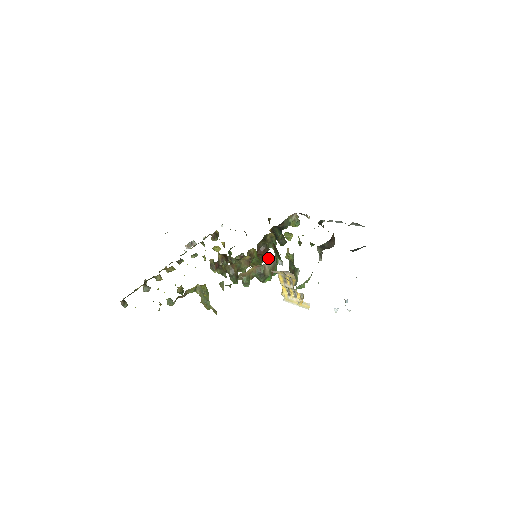
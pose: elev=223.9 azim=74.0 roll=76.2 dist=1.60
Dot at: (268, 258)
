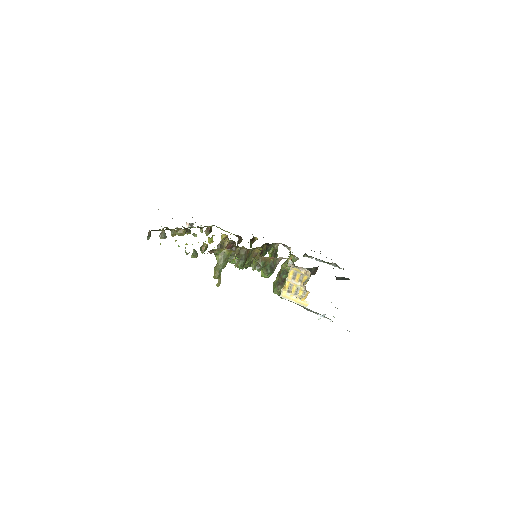
Dot at: (279, 257)
